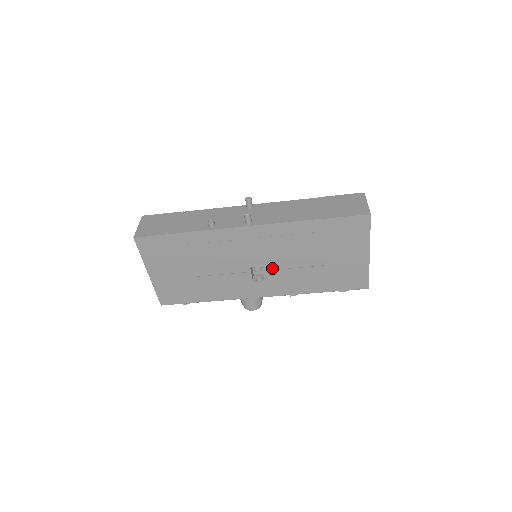
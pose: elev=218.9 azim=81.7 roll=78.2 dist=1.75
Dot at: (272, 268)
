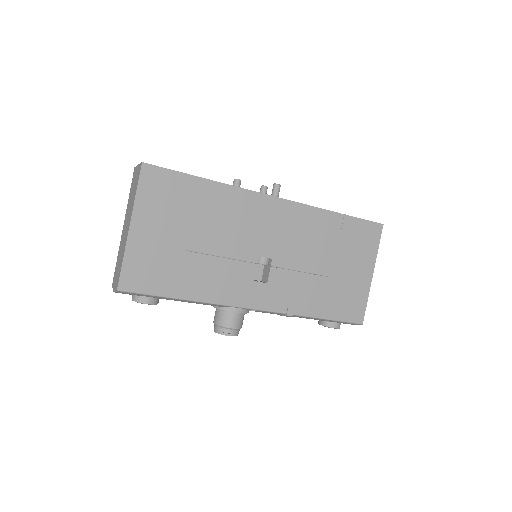
Dot at: (281, 265)
